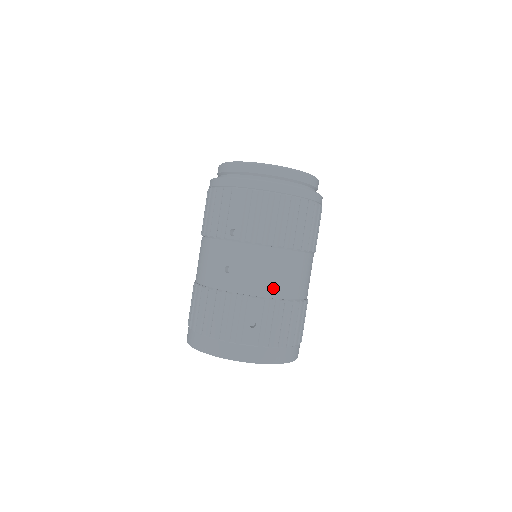
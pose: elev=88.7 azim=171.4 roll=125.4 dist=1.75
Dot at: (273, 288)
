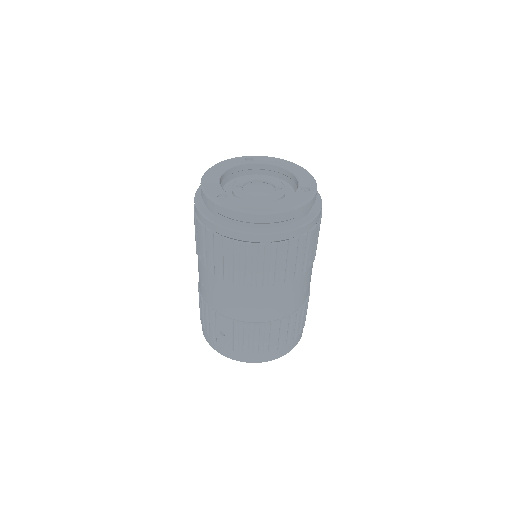
Dot at: (236, 313)
